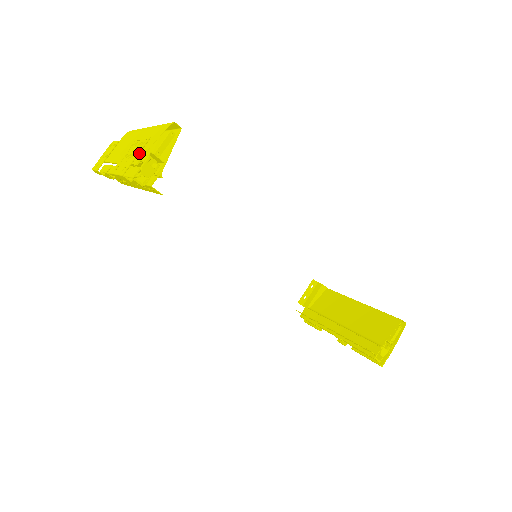
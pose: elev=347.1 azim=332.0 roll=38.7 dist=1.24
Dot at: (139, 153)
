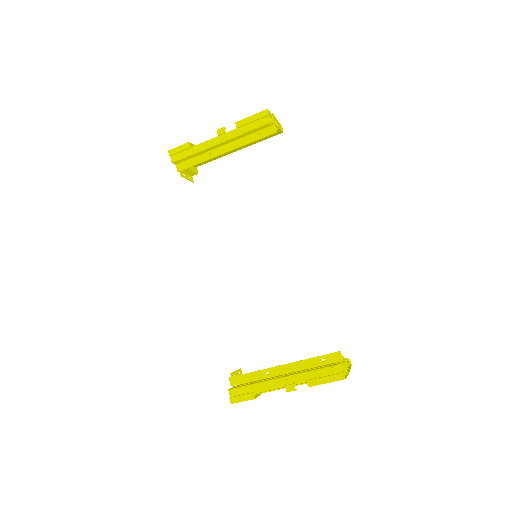
Dot at: (272, 115)
